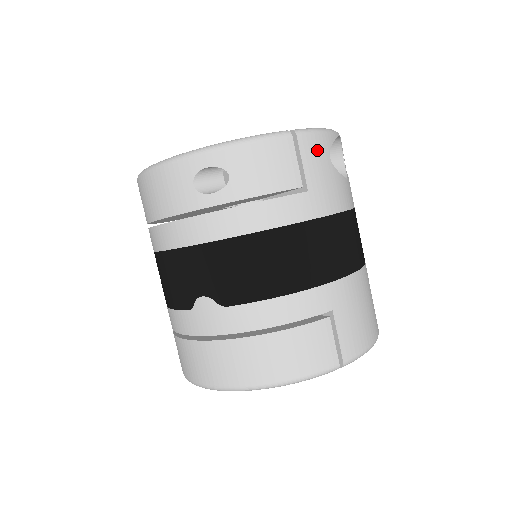
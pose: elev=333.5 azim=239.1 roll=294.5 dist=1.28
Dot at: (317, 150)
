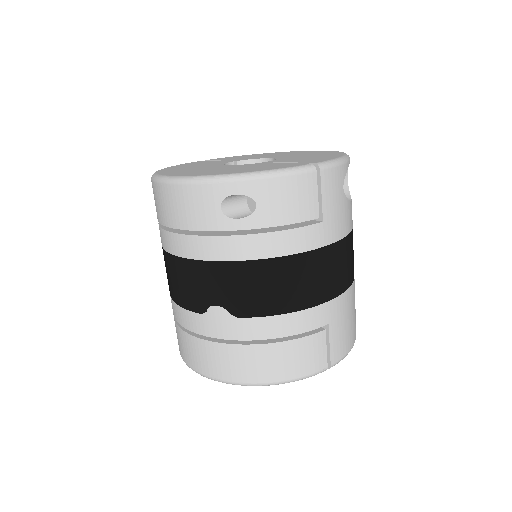
Dot at: (335, 182)
